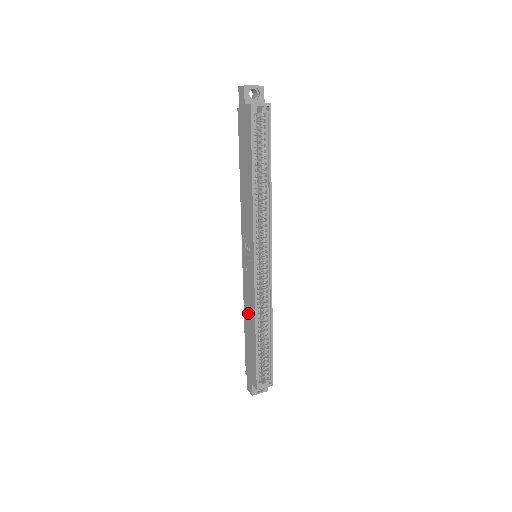
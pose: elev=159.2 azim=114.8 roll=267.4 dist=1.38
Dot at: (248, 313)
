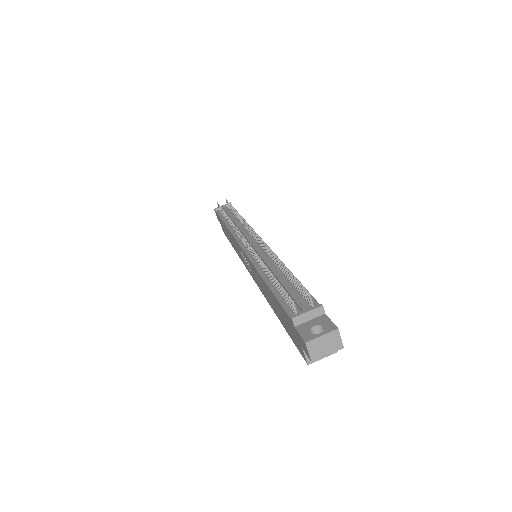
Dot at: (232, 240)
